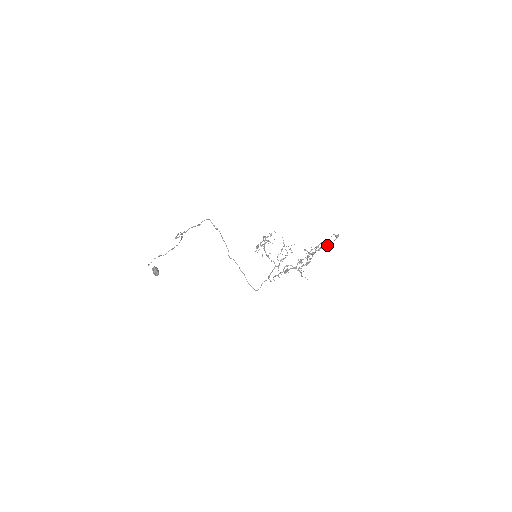
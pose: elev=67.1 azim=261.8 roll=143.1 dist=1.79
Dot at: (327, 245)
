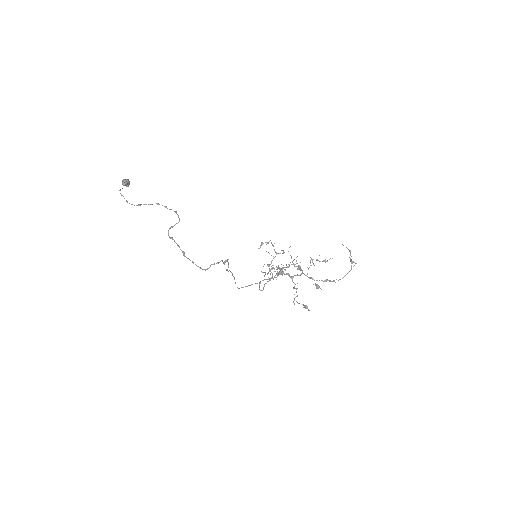
Dot at: occluded
